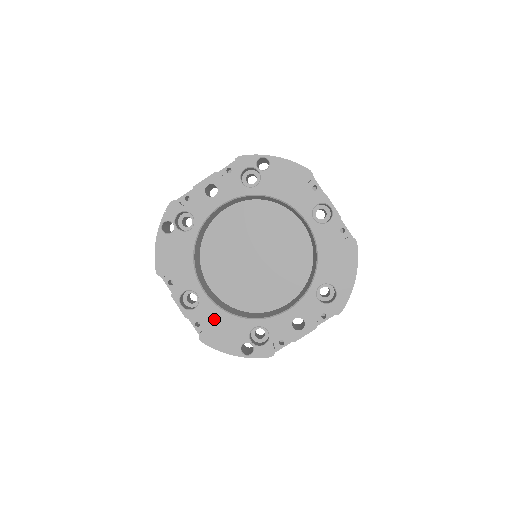
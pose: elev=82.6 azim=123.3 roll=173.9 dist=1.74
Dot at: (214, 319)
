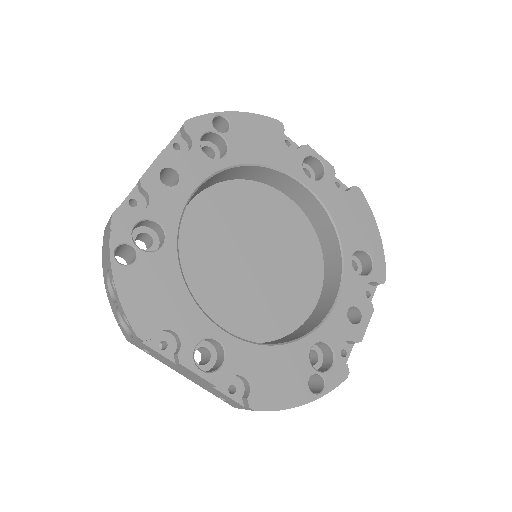
Dot at: (257, 365)
